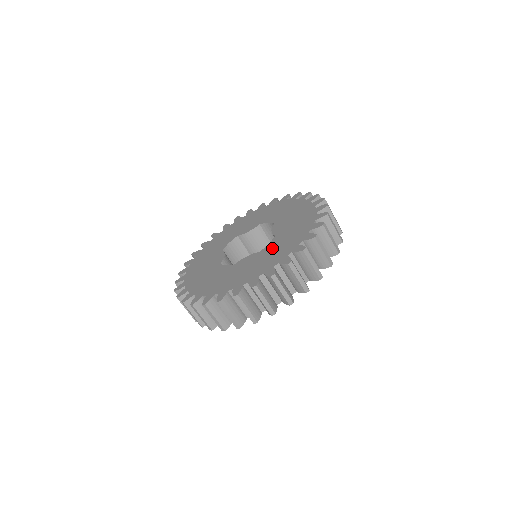
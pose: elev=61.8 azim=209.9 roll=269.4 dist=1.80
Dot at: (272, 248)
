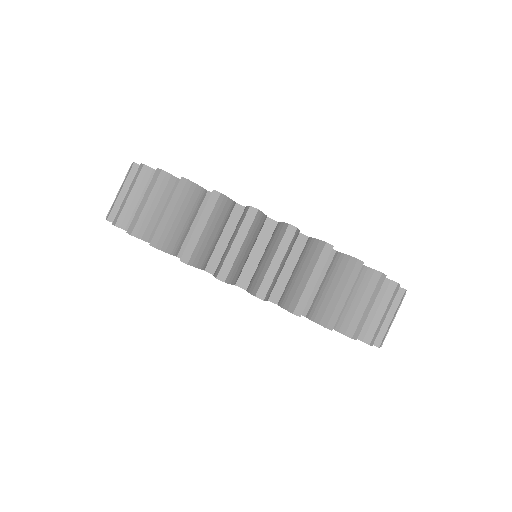
Dot at: occluded
